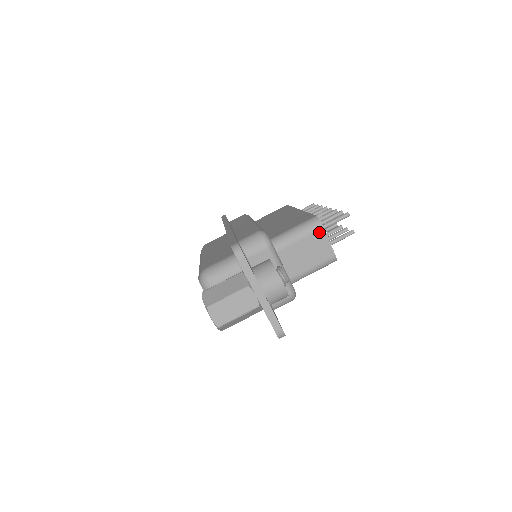
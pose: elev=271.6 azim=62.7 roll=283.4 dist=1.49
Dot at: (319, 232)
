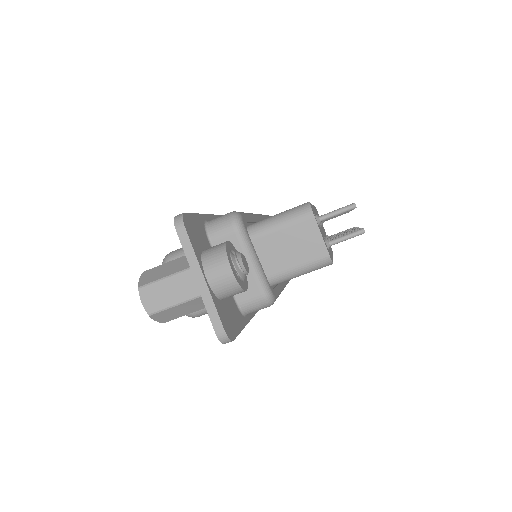
Dot at: (308, 221)
